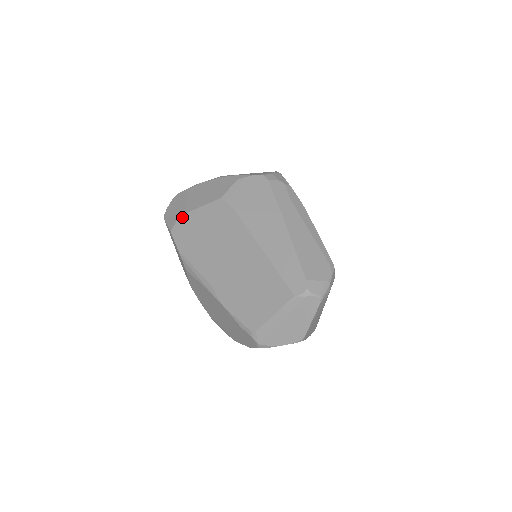
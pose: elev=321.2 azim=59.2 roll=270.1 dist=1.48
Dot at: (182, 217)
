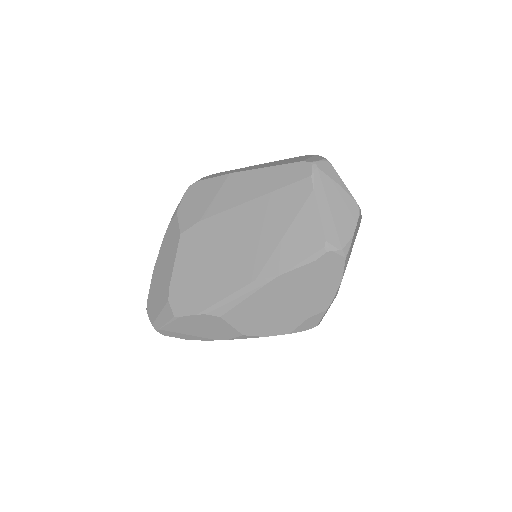
Dot at: (170, 294)
